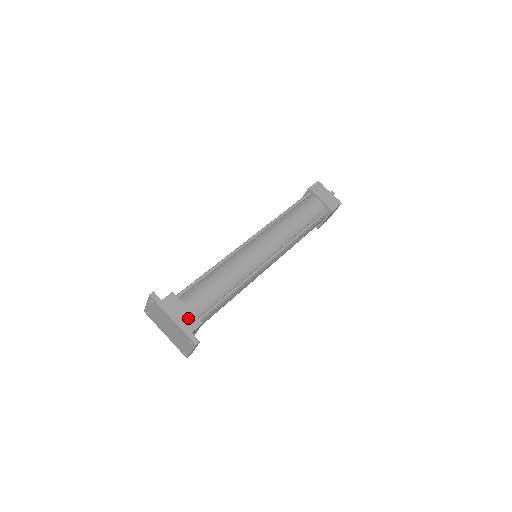
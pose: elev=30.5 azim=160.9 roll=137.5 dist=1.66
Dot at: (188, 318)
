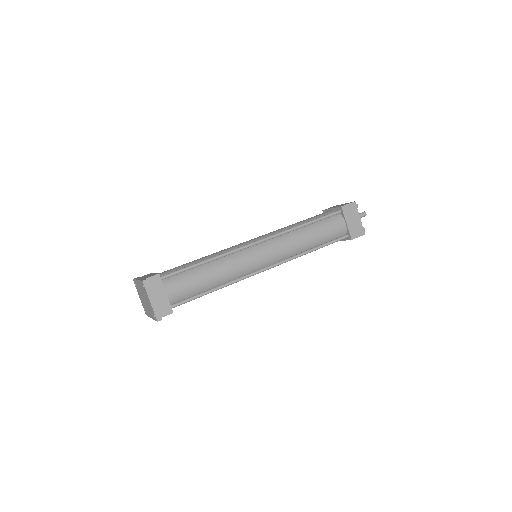
Dot at: occluded
